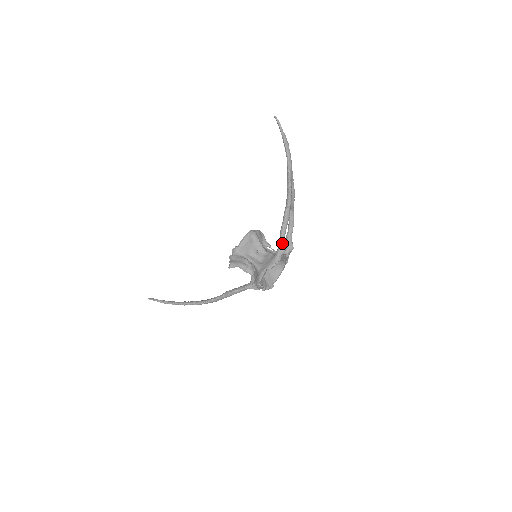
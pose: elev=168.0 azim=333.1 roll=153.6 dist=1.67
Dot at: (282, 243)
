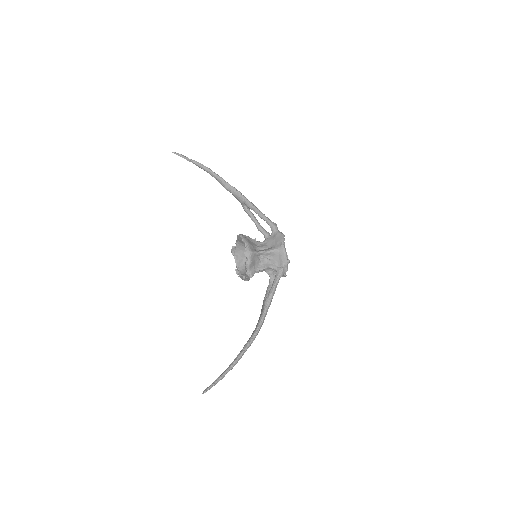
Dot at: (270, 221)
